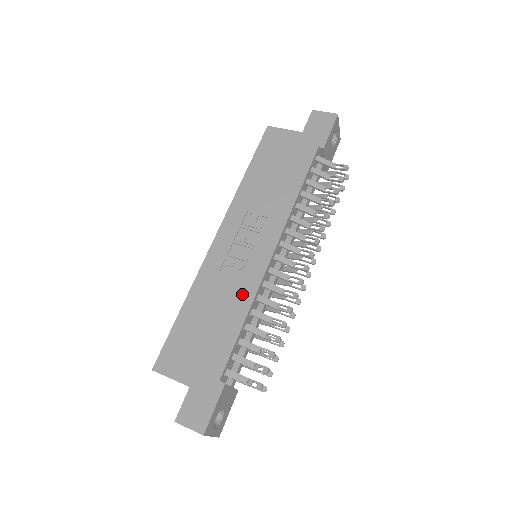
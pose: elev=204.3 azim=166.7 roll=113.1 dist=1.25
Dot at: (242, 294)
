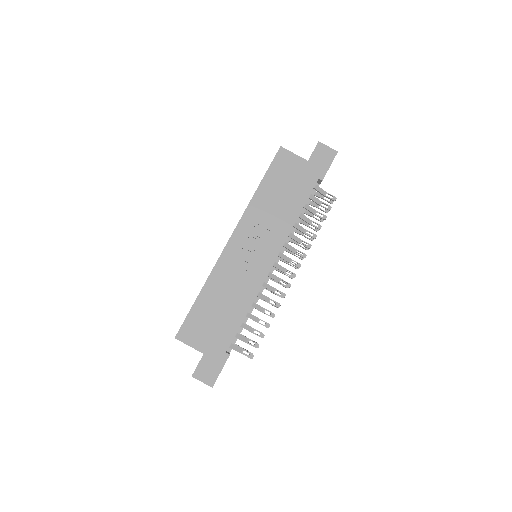
Dot at: (247, 291)
